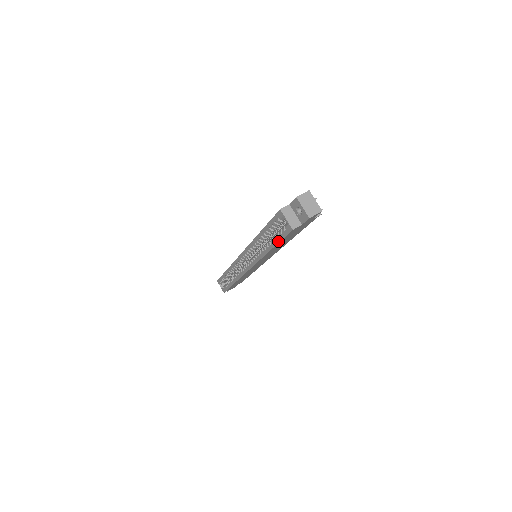
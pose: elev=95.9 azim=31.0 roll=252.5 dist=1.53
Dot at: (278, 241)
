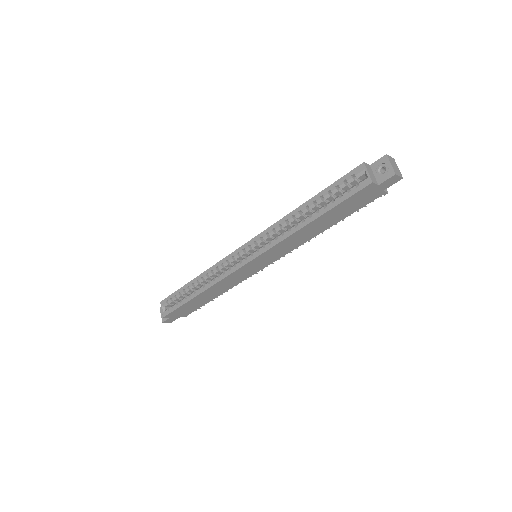
Dot at: (336, 204)
